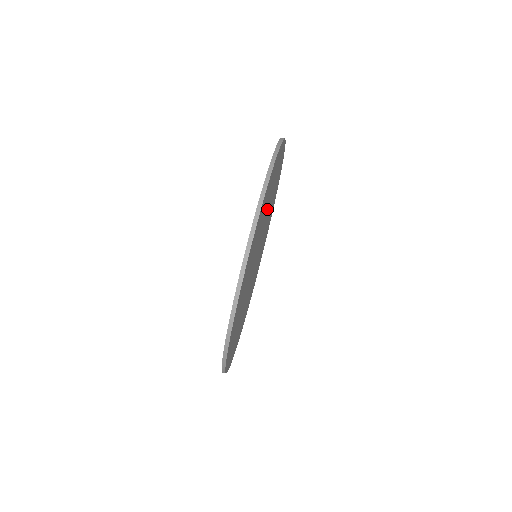
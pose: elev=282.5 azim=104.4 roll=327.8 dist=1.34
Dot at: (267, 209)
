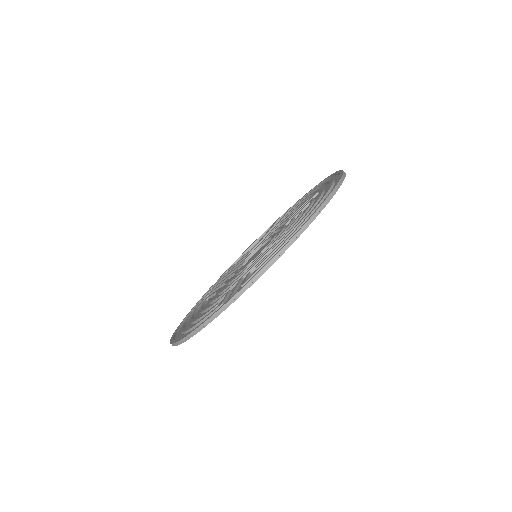
Dot at: occluded
